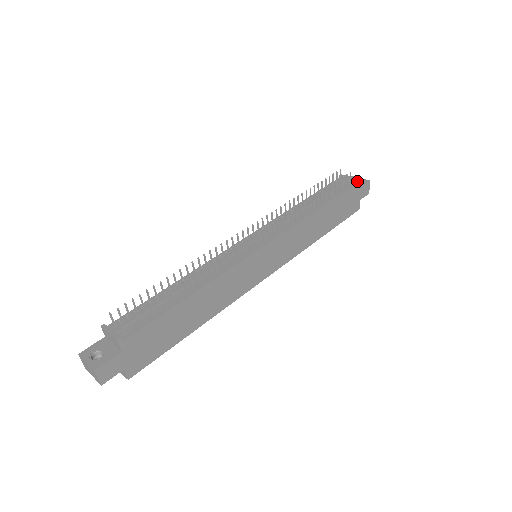
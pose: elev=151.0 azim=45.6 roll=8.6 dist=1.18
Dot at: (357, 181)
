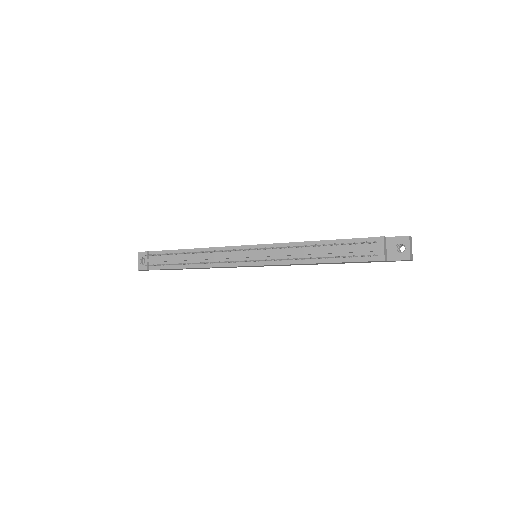
Dot at: (382, 260)
